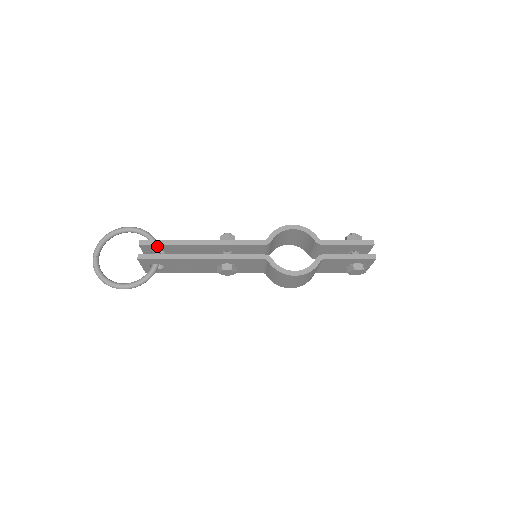
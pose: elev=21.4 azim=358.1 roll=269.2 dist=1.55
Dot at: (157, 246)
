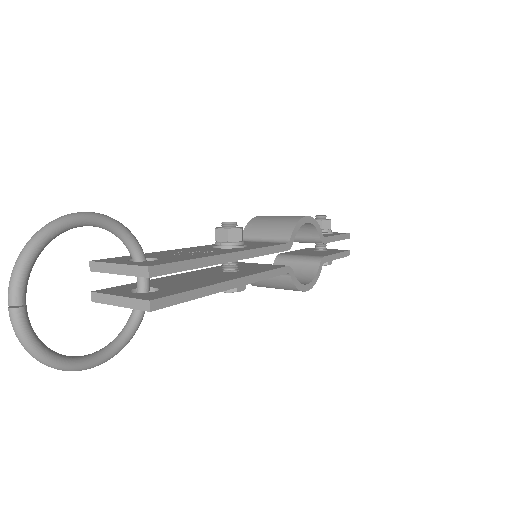
Dot at: (171, 271)
